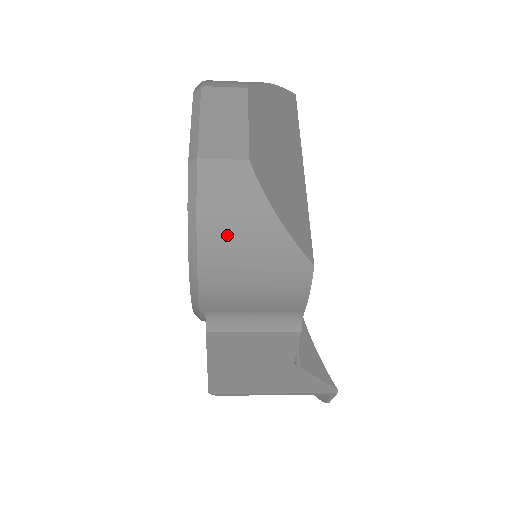
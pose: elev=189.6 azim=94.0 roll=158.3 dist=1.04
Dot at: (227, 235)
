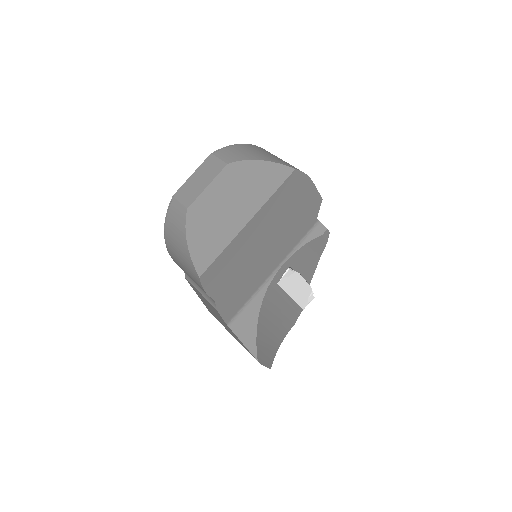
Dot at: (172, 239)
